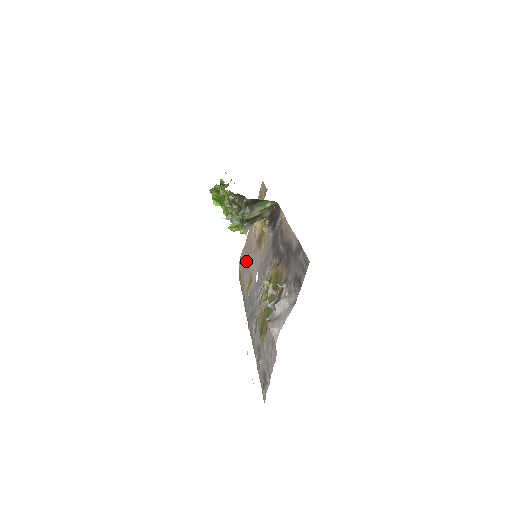
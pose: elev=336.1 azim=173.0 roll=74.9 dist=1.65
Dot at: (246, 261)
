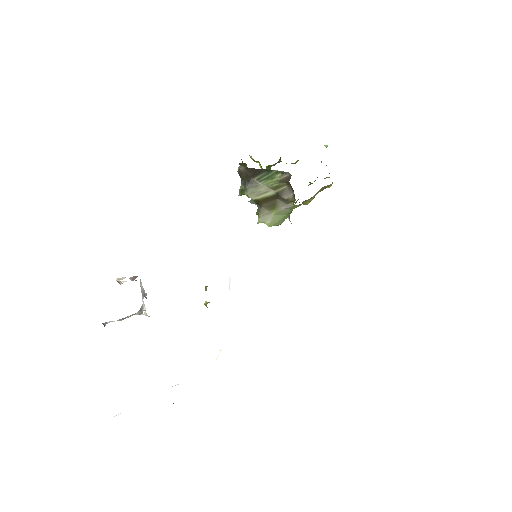
Dot at: occluded
